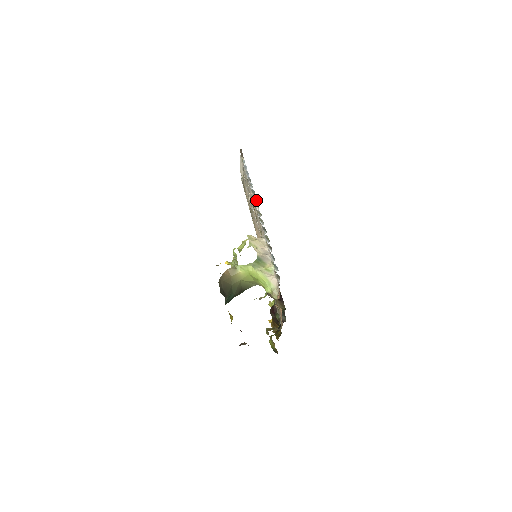
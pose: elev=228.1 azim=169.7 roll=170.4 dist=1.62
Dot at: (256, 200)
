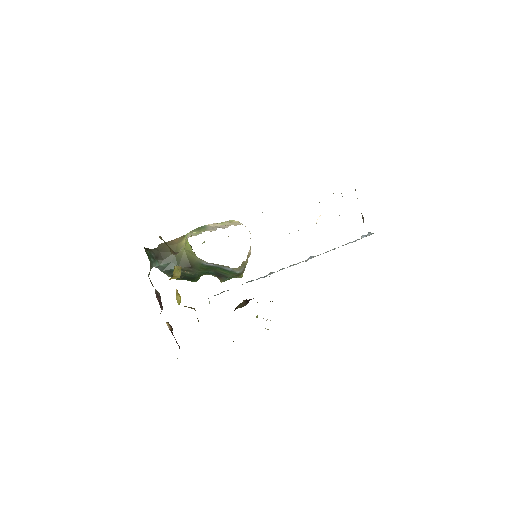
Dot at: occluded
